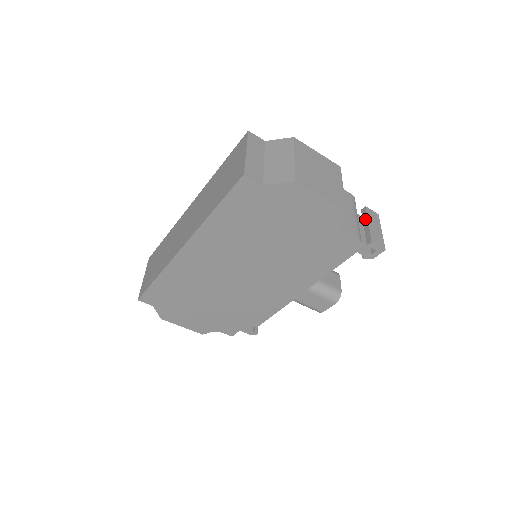
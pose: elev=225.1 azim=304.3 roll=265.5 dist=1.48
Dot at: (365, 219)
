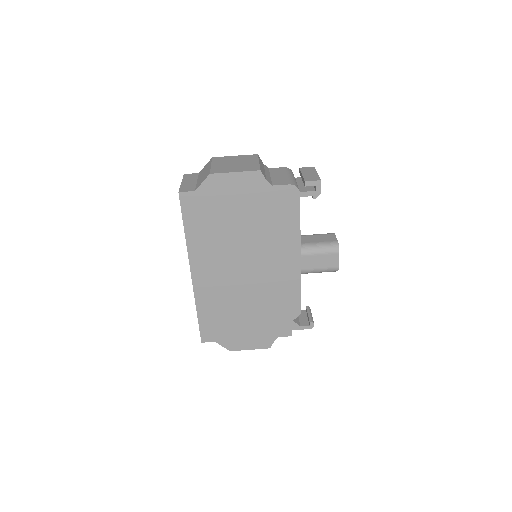
Dot at: (301, 174)
